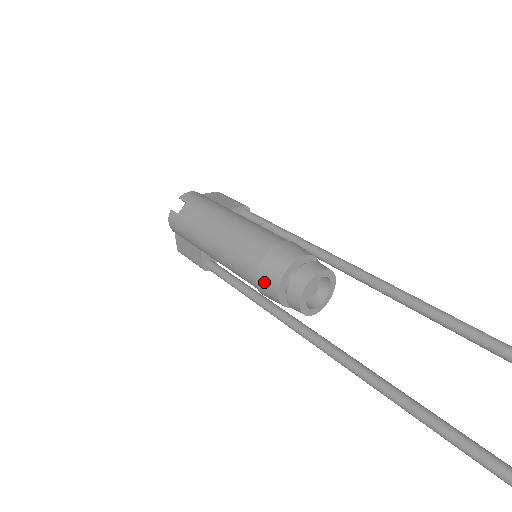
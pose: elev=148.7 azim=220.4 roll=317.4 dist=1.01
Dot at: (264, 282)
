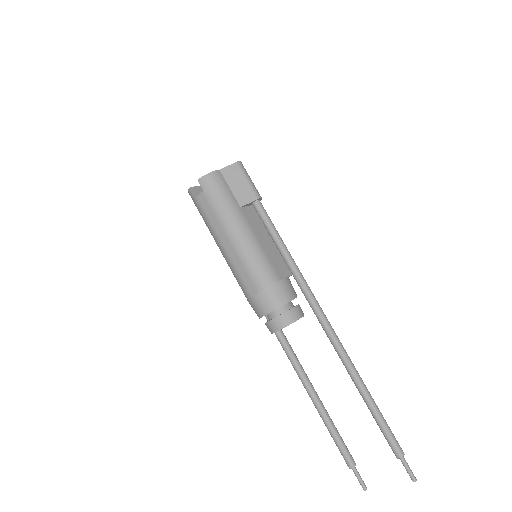
Dot at: (252, 307)
